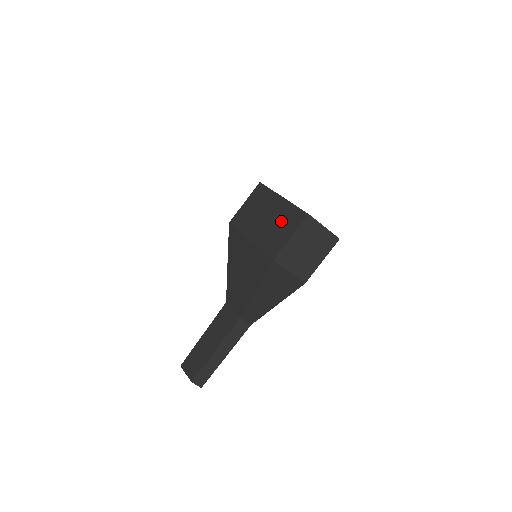
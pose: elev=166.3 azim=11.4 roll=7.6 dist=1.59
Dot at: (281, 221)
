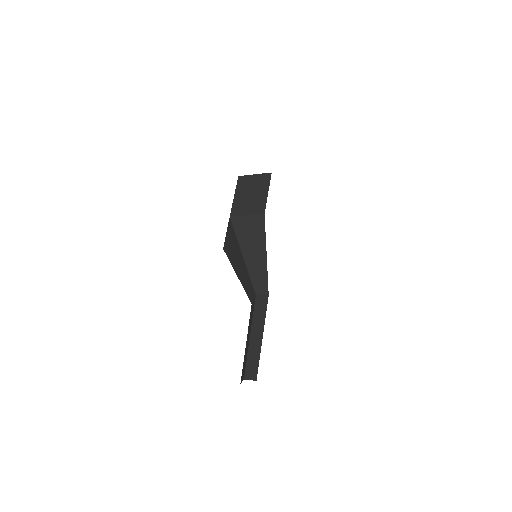
Dot at: occluded
